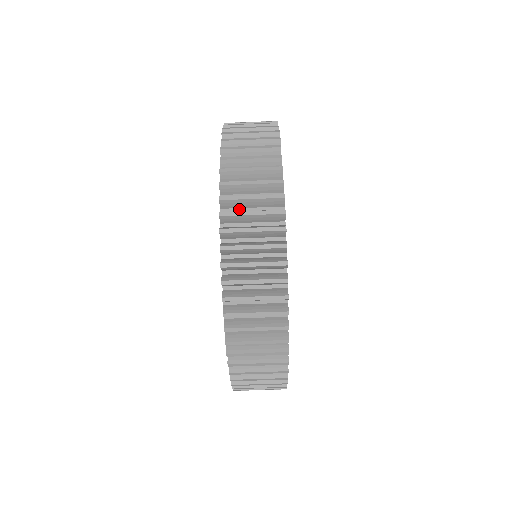
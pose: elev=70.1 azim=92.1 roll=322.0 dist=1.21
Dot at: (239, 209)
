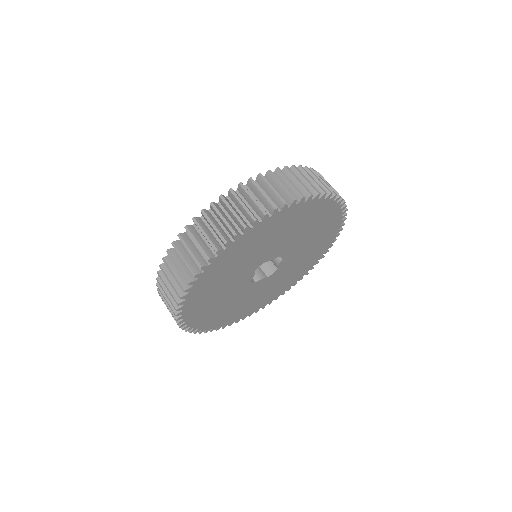
Dot at: occluded
